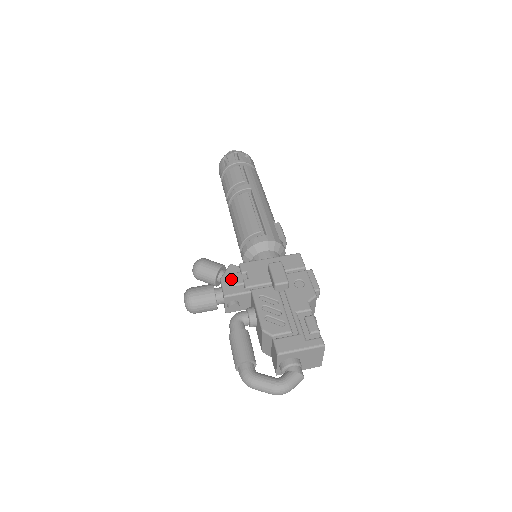
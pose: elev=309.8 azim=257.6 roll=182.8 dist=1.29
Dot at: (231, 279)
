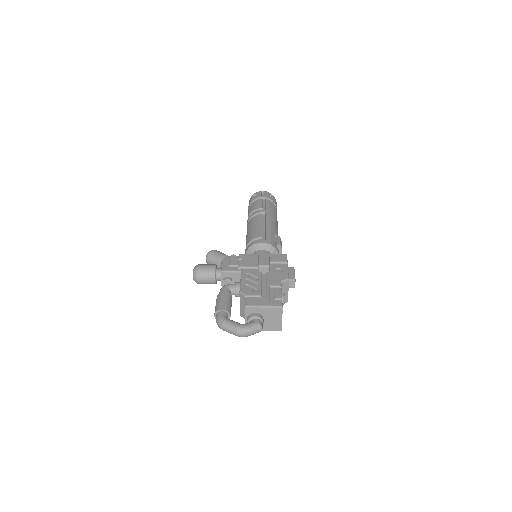
Dot at: (230, 262)
